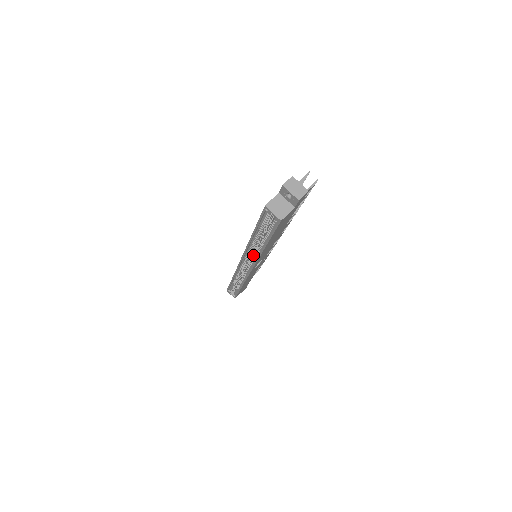
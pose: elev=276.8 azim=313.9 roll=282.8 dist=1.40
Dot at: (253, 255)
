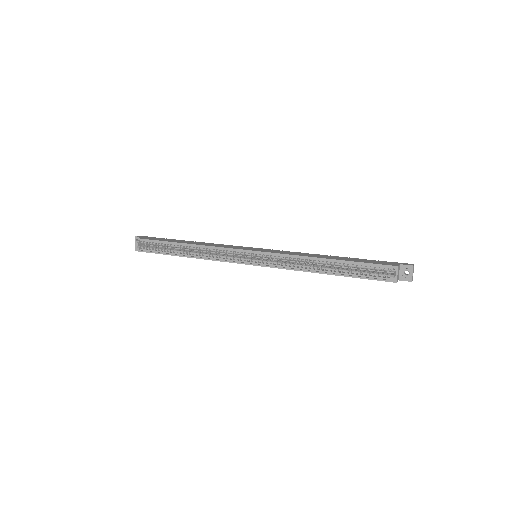
Dot at: occluded
